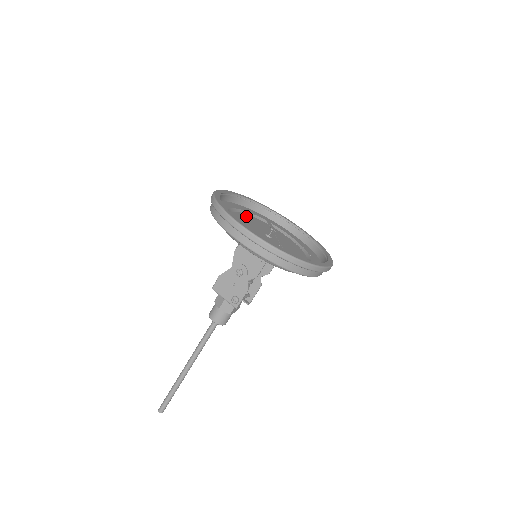
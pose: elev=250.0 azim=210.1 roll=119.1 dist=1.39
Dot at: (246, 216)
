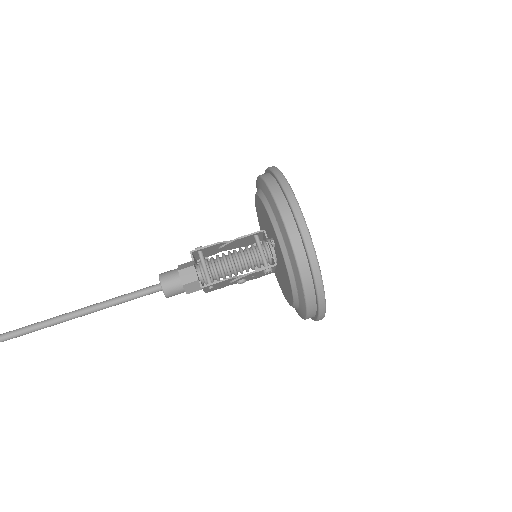
Dot at: occluded
